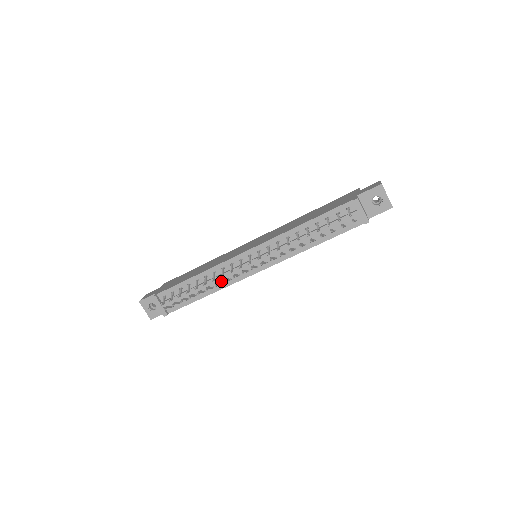
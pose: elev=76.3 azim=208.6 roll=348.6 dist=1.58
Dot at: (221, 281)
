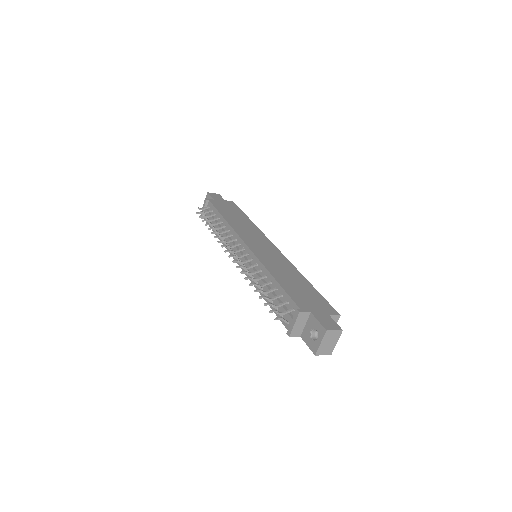
Dot at: occluded
